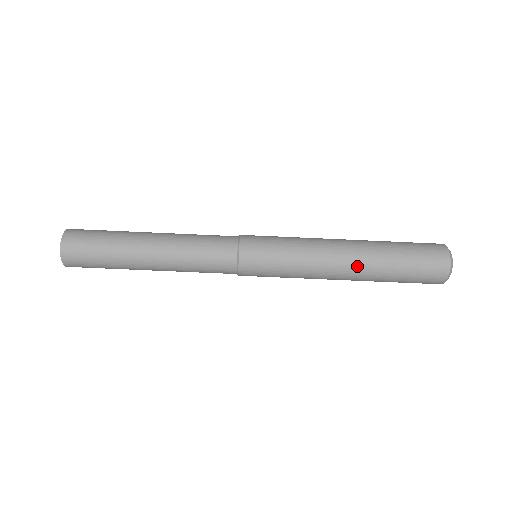
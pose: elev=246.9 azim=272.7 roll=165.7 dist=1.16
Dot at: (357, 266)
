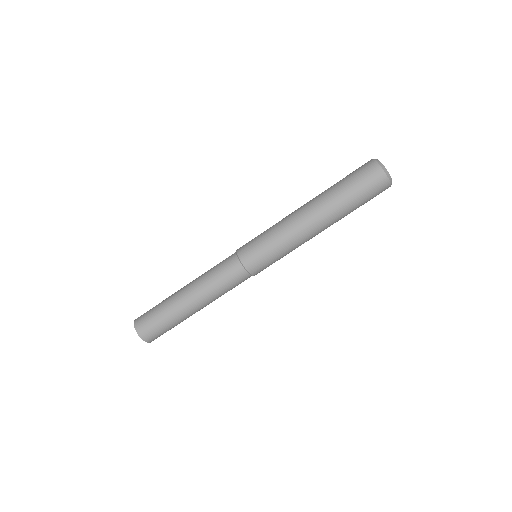
Dot at: (316, 209)
